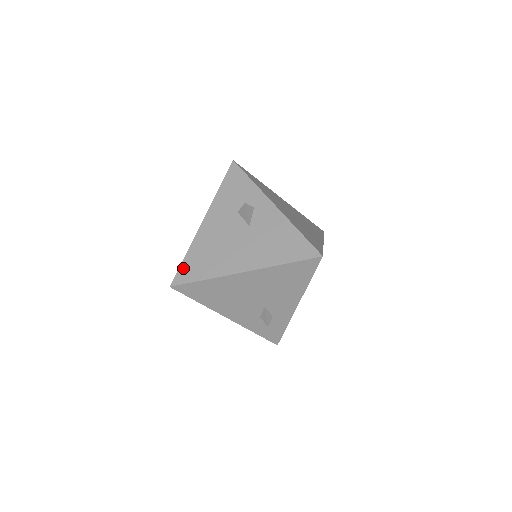
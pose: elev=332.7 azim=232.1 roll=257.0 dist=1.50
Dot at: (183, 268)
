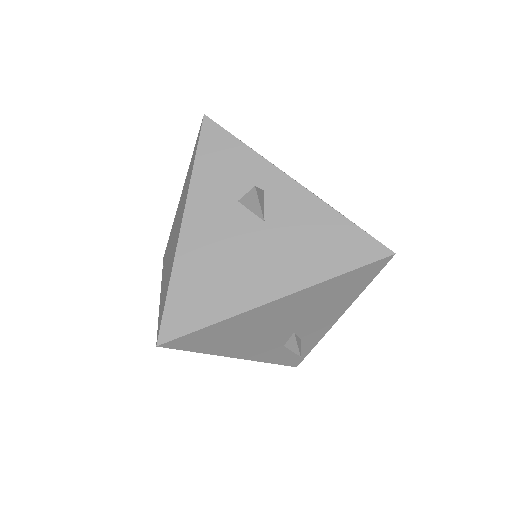
Dot at: (171, 310)
